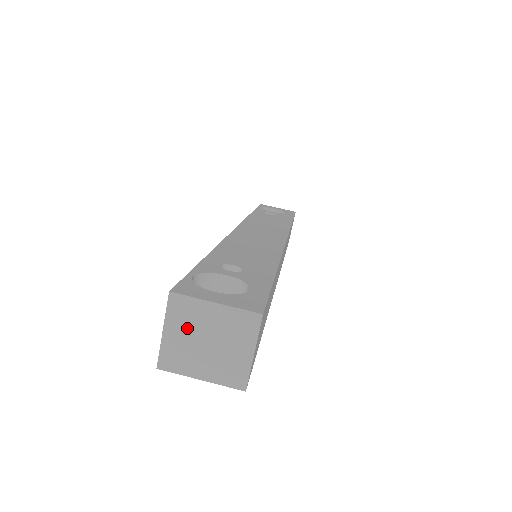
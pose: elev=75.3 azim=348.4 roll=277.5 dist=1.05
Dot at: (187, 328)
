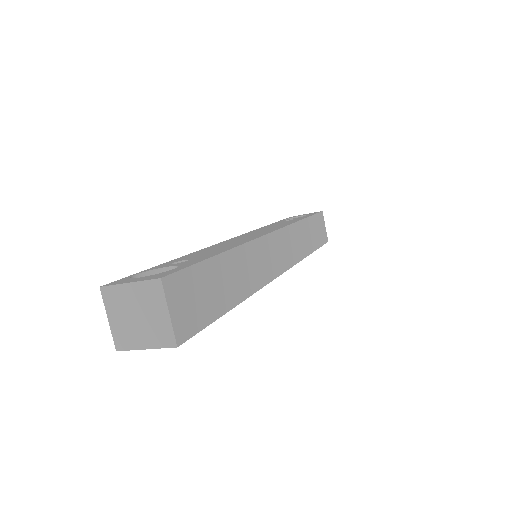
Dot at: (121, 311)
